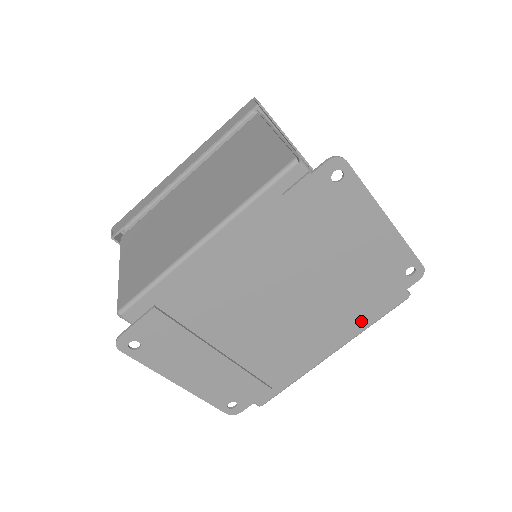
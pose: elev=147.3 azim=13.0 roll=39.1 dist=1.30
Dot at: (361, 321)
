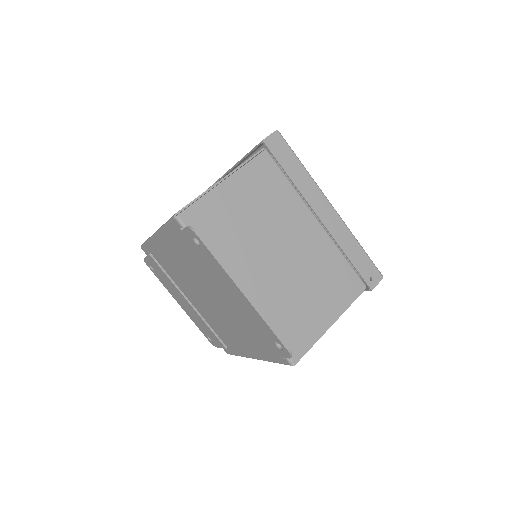
Dot at: (263, 353)
